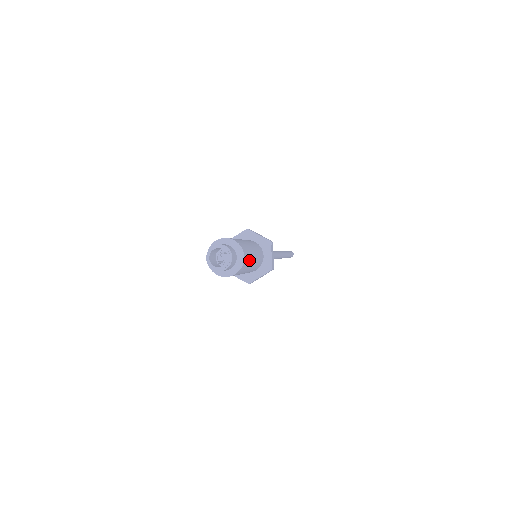
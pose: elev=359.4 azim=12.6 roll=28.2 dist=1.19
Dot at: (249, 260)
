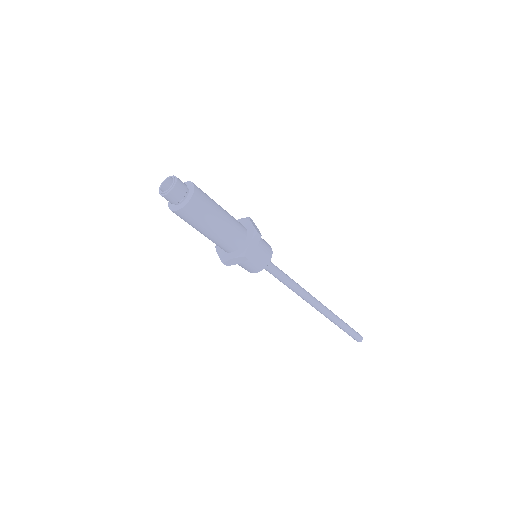
Dot at: (204, 213)
